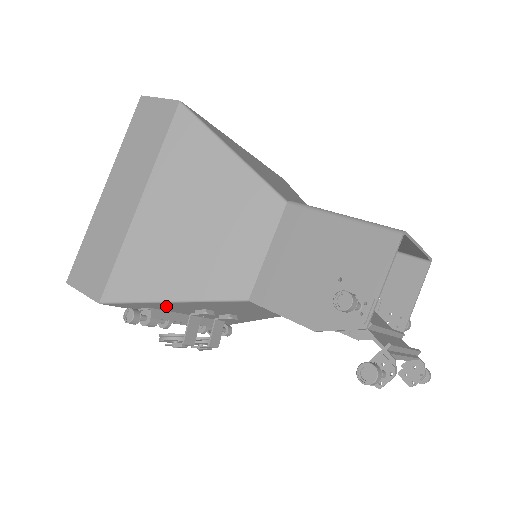
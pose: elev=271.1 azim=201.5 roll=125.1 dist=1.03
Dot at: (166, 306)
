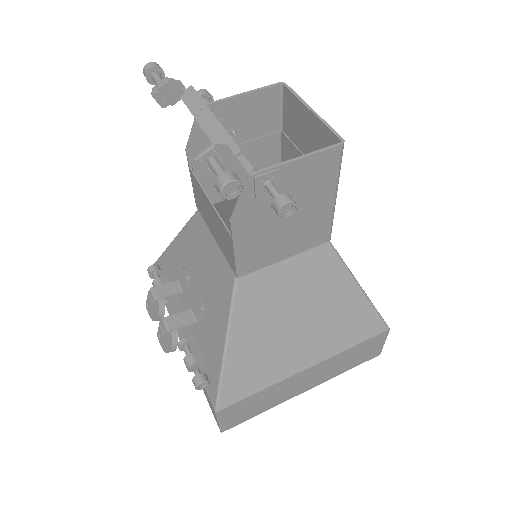
Dot at: (172, 264)
